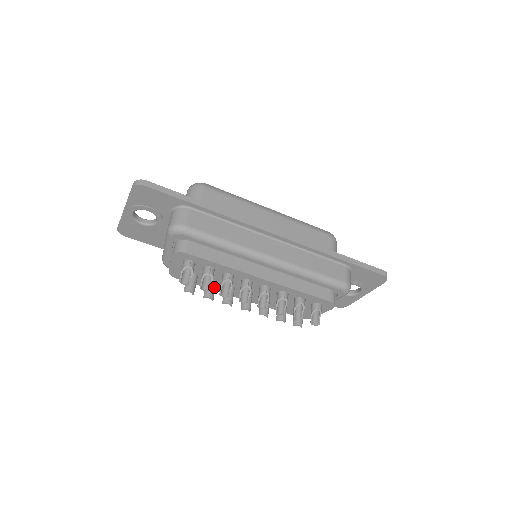
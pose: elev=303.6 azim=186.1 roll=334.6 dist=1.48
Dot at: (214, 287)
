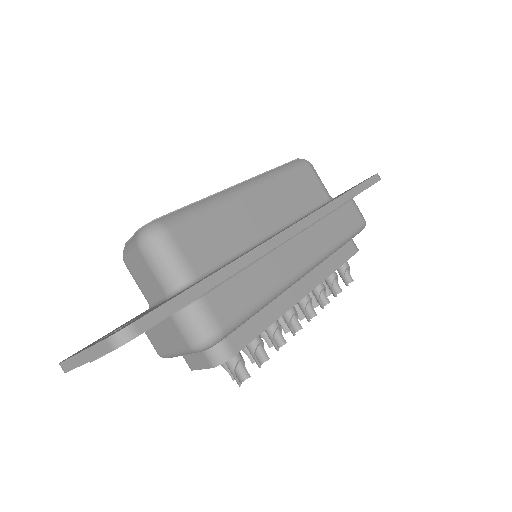
Dot at: occluded
